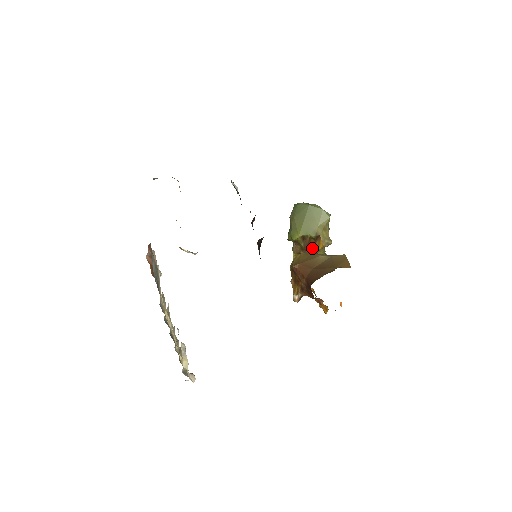
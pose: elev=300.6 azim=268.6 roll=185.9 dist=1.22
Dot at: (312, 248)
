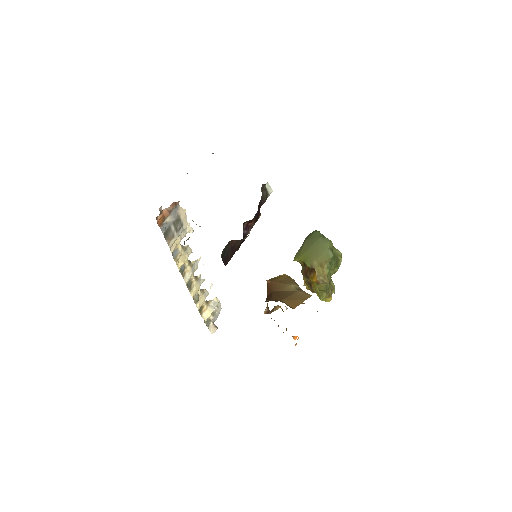
Dot at: (309, 277)
